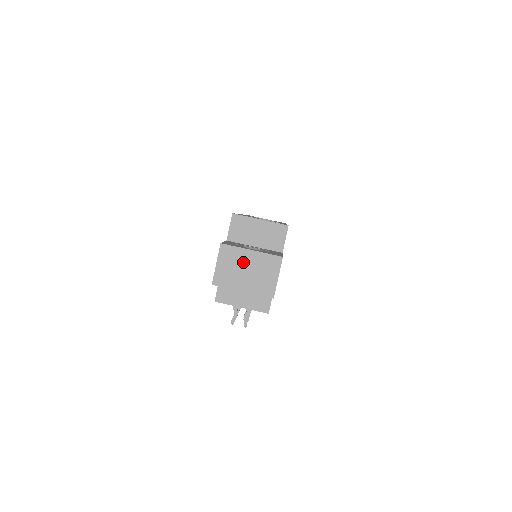
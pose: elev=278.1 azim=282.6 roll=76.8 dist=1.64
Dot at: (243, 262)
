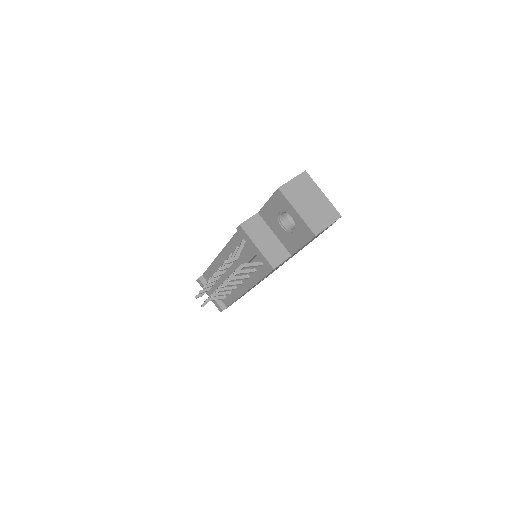
Dot at: (312, 195)
